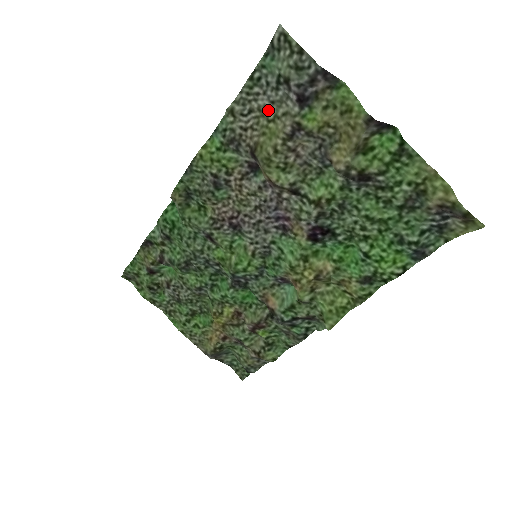
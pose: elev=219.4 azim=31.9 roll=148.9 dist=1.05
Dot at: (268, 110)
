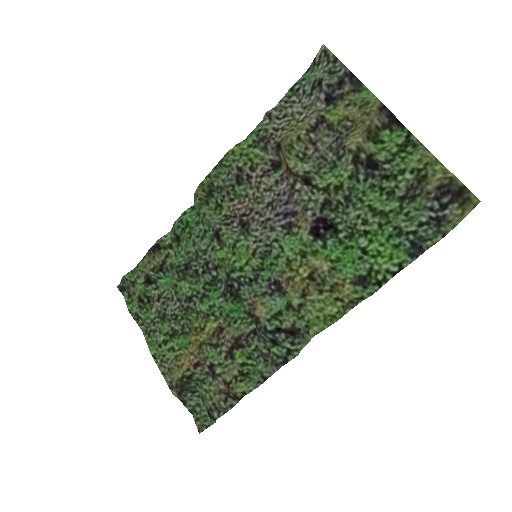
Dot at: (300, 115)
